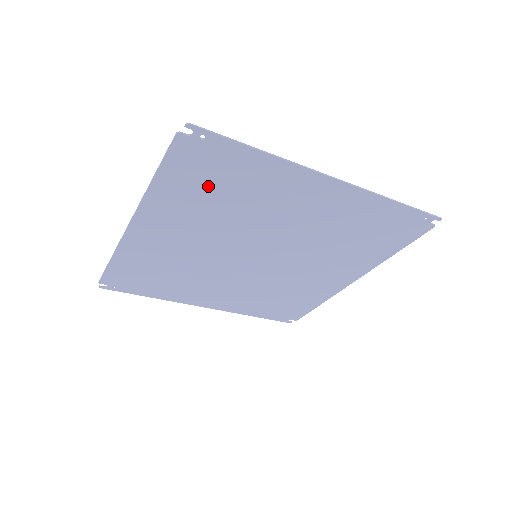
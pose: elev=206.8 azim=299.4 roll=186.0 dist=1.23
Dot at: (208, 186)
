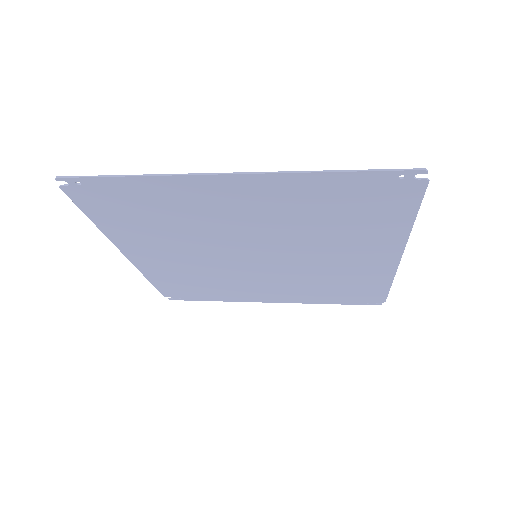
Dot at: (135, 215)
